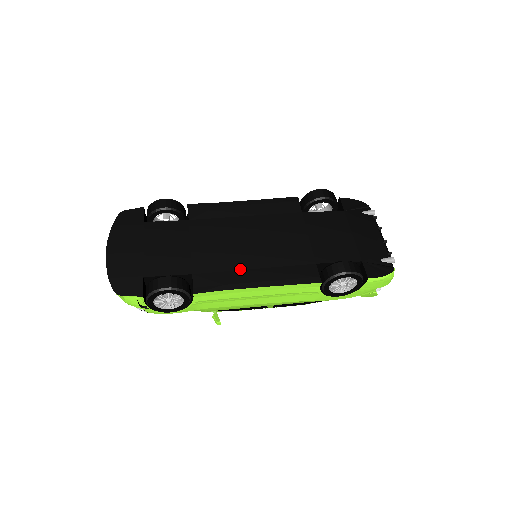
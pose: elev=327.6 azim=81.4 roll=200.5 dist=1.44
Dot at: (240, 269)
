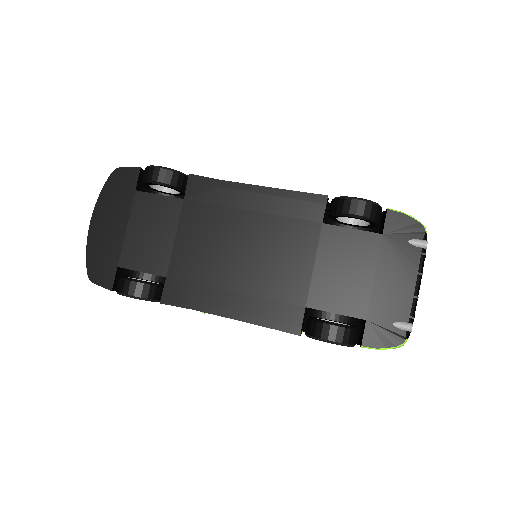
Dot at: (217, 287)
